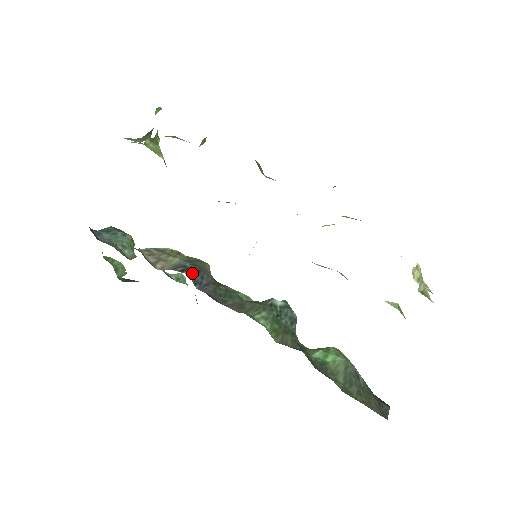
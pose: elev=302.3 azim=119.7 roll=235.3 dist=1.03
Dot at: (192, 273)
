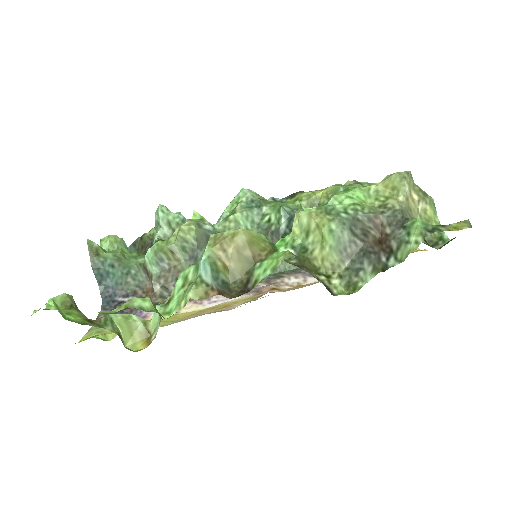
Dot at: occluded
